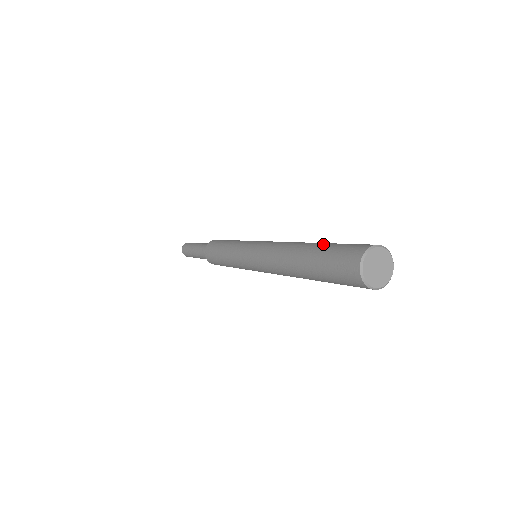
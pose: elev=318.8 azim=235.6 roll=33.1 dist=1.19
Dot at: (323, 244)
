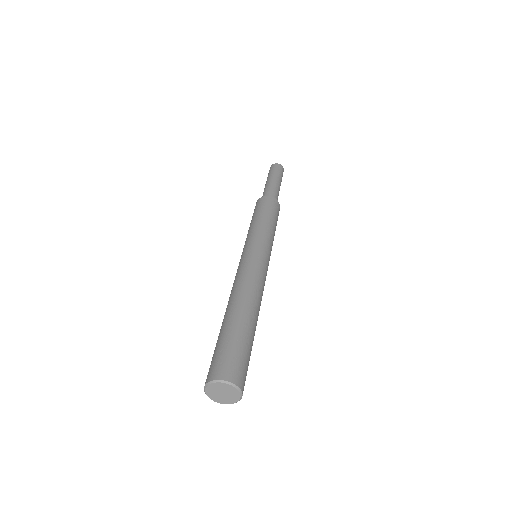
Dot at: (237, 328)
